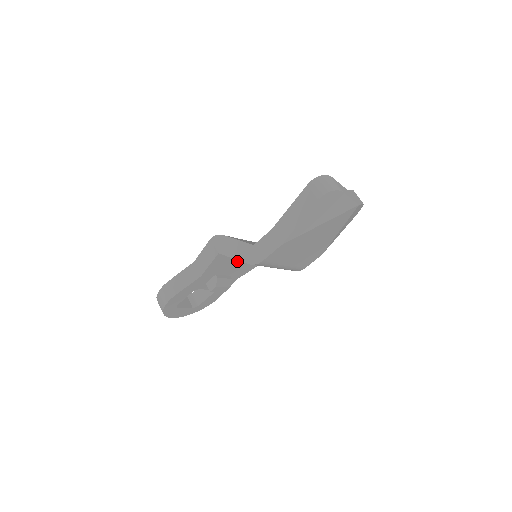
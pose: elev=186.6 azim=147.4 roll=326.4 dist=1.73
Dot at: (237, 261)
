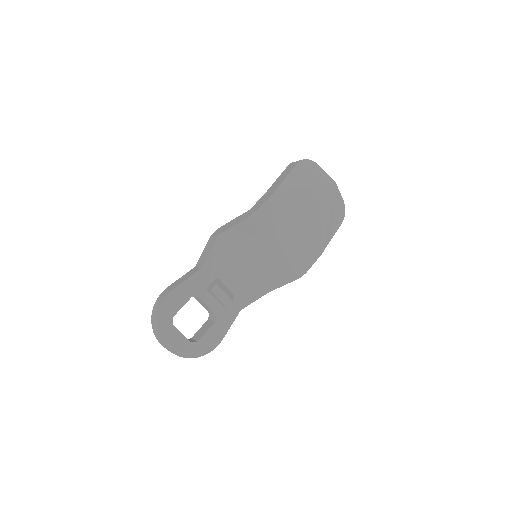
Dot at: (238, 268)
